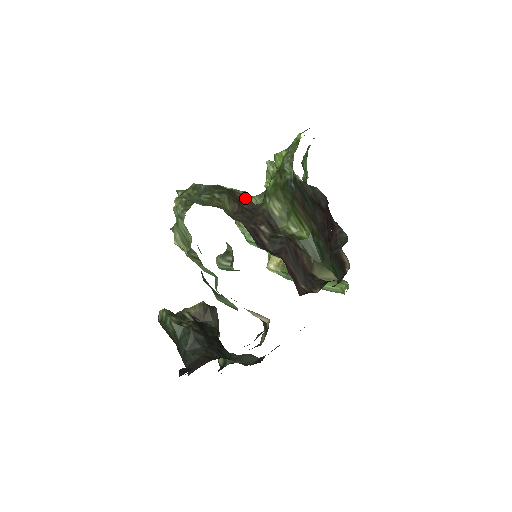
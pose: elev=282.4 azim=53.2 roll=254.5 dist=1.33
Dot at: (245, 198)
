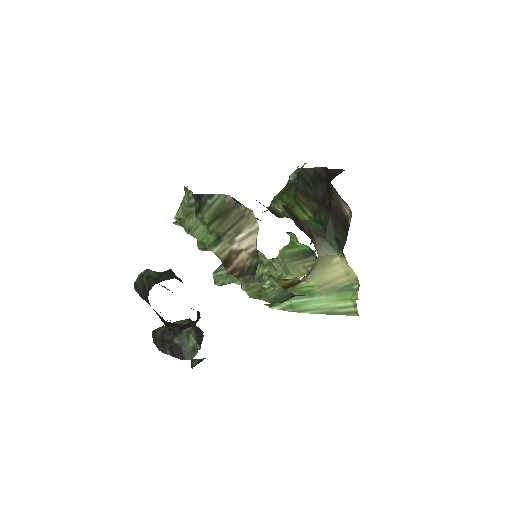
Dot at: occluded
